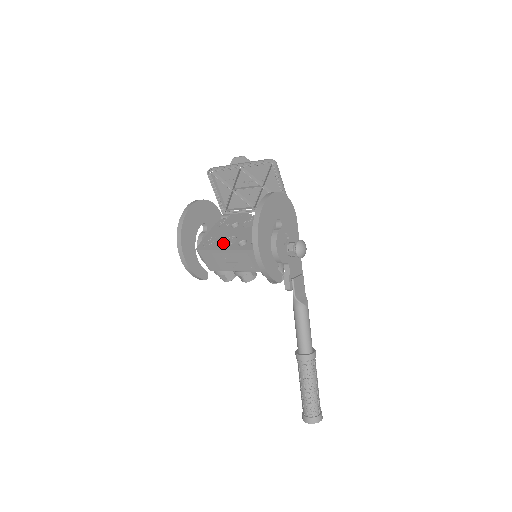
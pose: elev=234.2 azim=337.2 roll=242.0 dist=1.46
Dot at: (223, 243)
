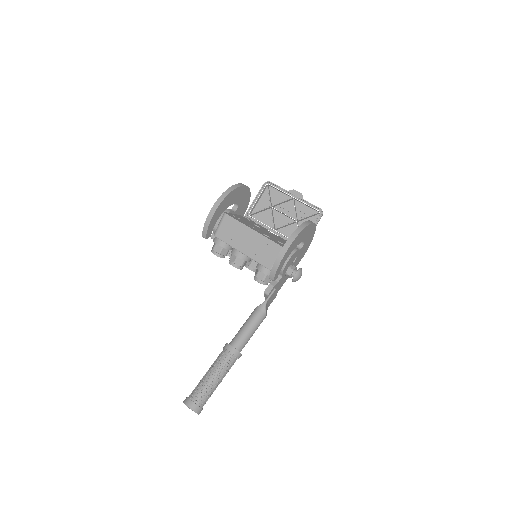
Dot at: (249, 225)
